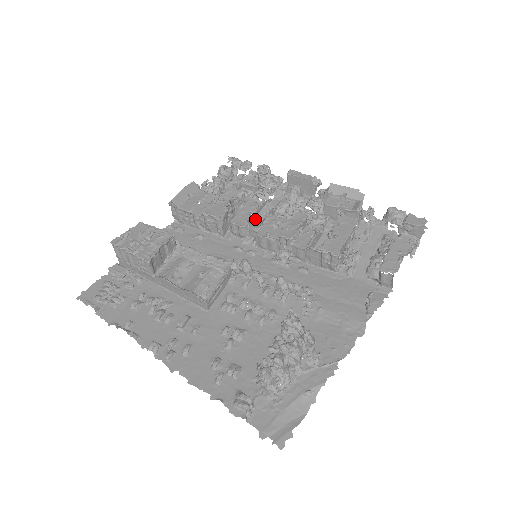
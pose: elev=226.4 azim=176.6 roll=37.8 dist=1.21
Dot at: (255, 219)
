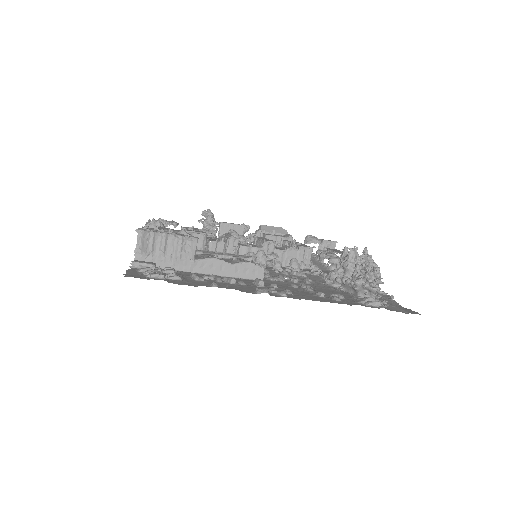
Dot at: occluded
